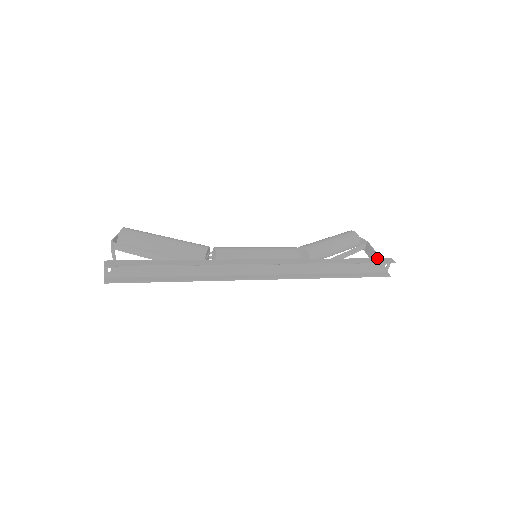
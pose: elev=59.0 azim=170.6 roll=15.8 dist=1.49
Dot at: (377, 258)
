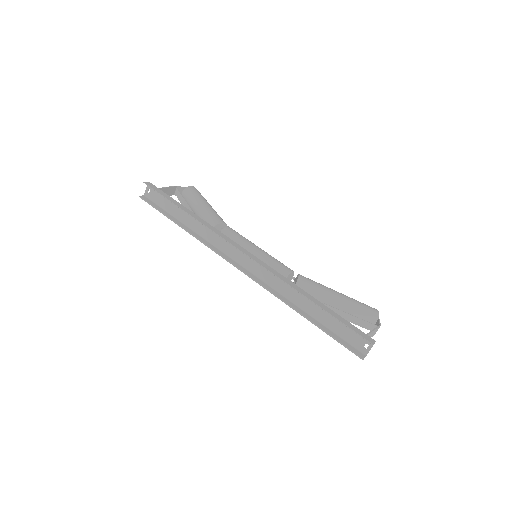
Dot at: occluded
